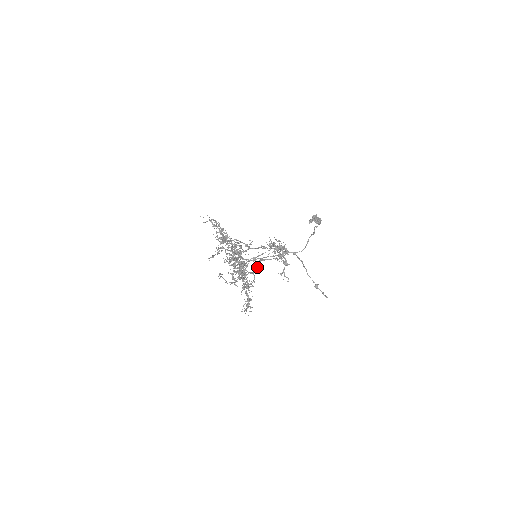
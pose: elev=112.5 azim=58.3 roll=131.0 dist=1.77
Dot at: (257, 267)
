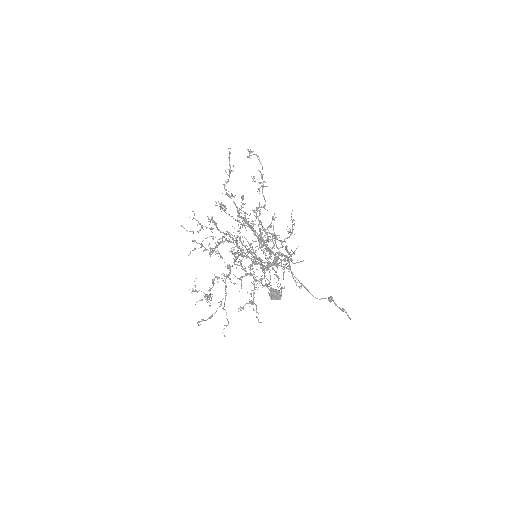
Dot at: (266, 241)
